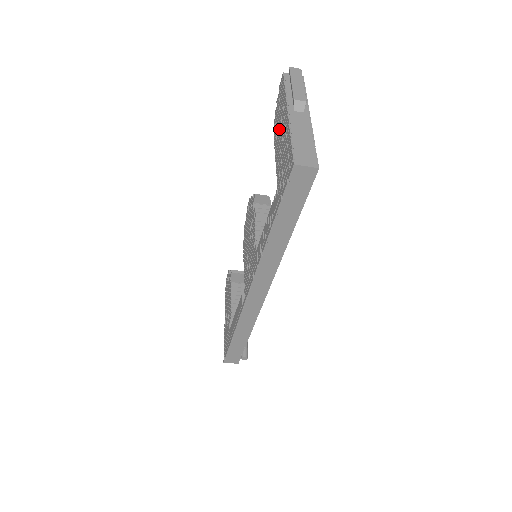
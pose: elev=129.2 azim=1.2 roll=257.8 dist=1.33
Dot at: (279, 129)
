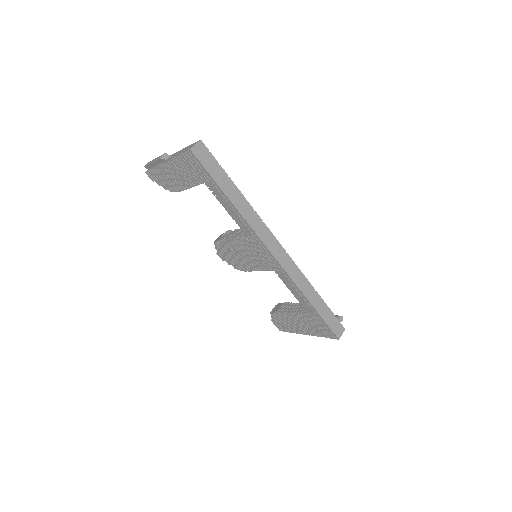
Dot at: (173, 180)
